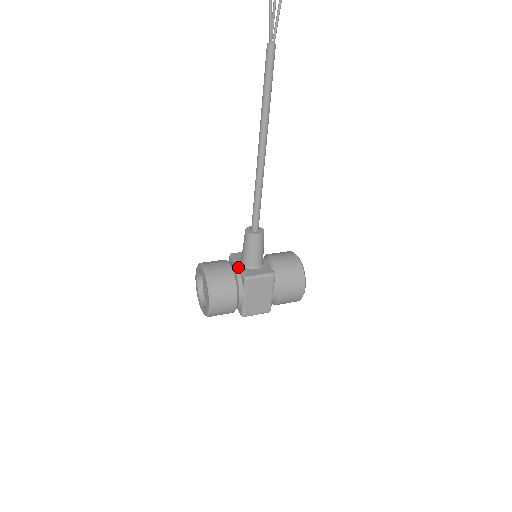
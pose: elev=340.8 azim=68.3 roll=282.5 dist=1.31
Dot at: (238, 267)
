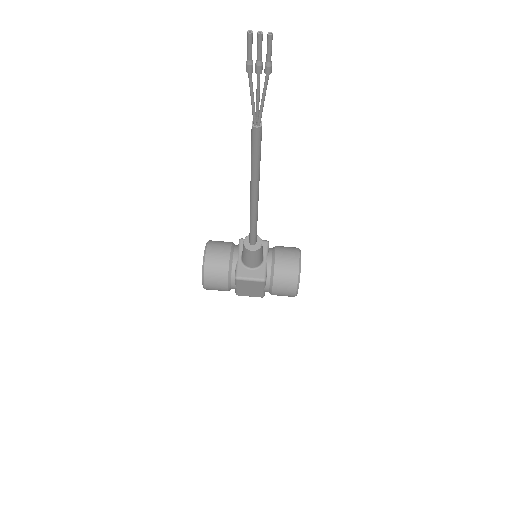
Dot at: (237, 261)
